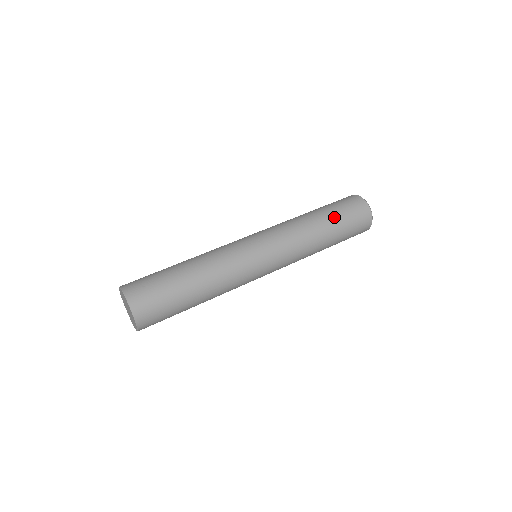
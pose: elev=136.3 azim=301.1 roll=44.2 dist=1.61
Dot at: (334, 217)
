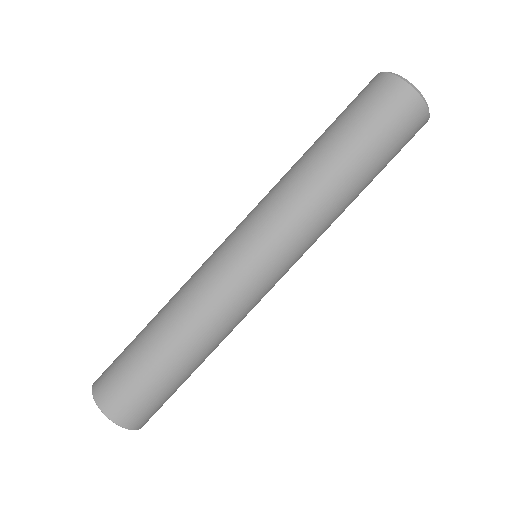
Dot at: (378, 173)
